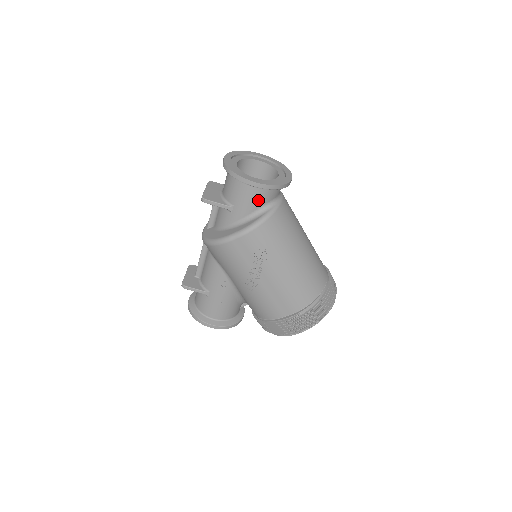
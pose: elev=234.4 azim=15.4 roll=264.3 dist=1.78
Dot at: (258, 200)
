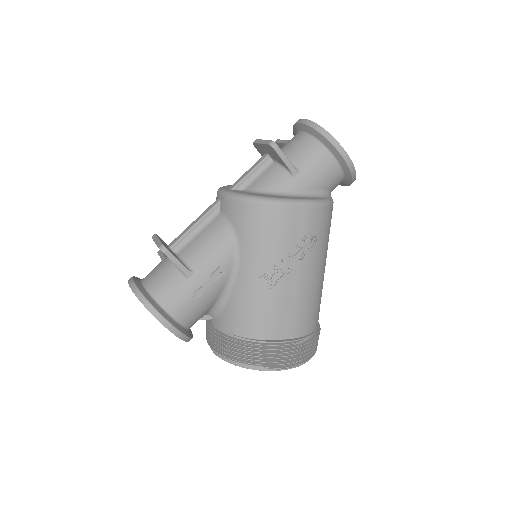
Dot at: (328, 179)
